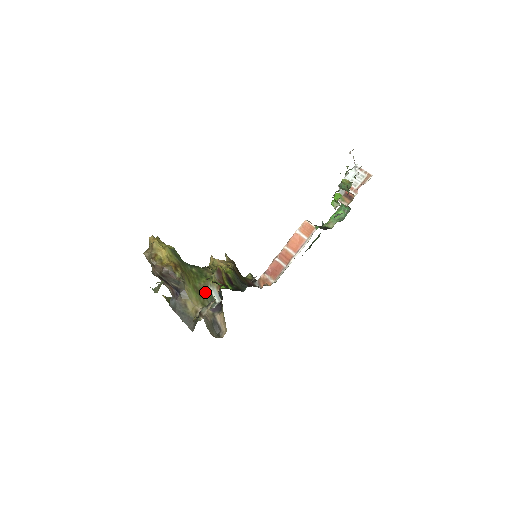
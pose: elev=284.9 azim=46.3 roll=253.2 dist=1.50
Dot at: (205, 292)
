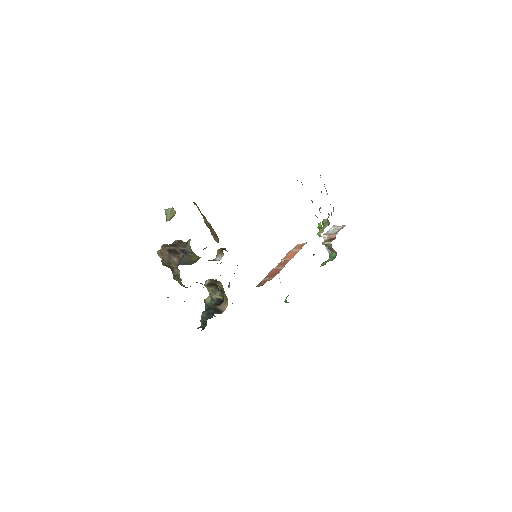
Dot at: (209, 260)
